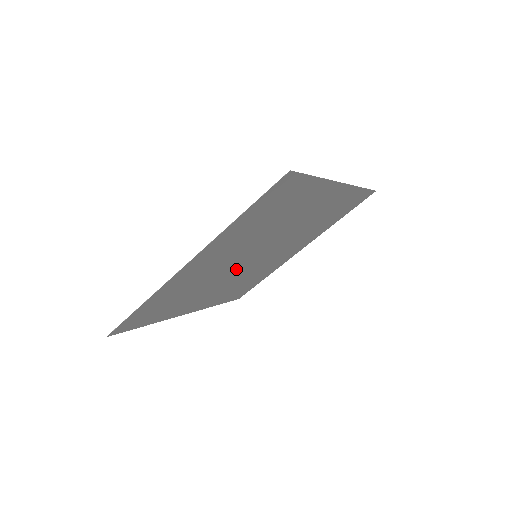
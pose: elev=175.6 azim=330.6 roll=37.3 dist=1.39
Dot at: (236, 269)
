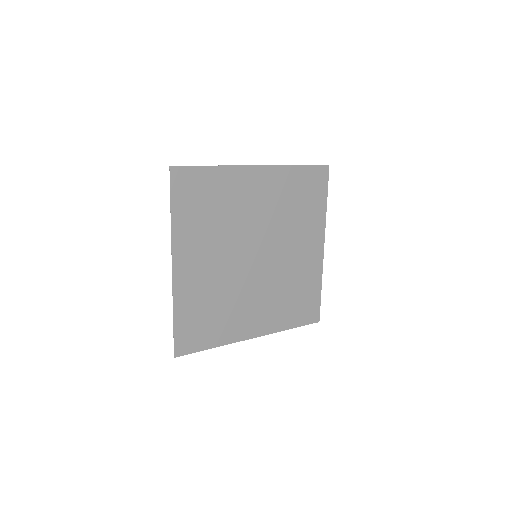
Dot at: (250, 274)
